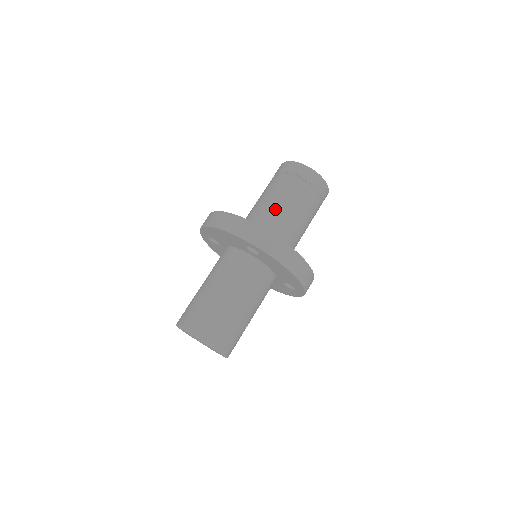
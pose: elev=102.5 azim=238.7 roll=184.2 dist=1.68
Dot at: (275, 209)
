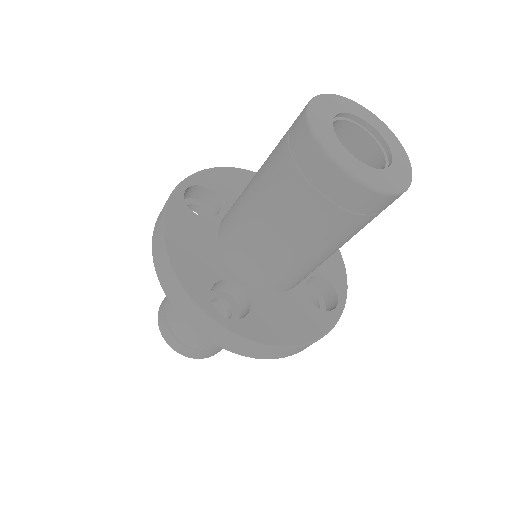
Dot at: (265, 241)
